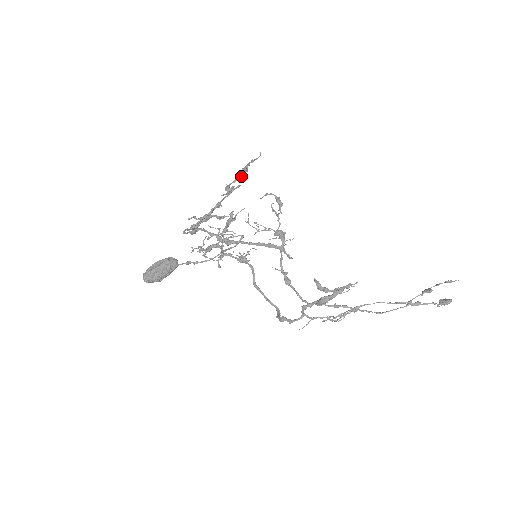
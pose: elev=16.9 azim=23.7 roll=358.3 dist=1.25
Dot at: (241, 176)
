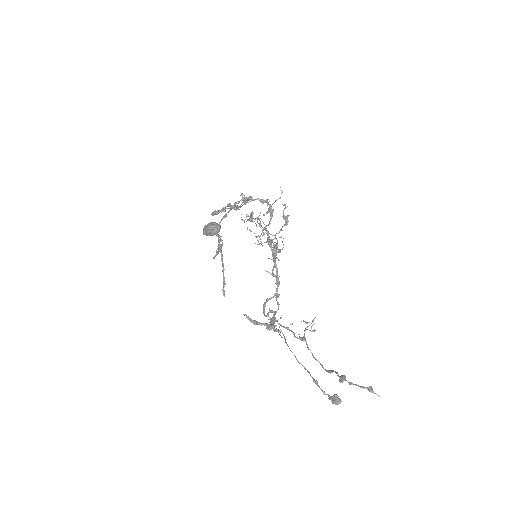
Dot at: occluded
